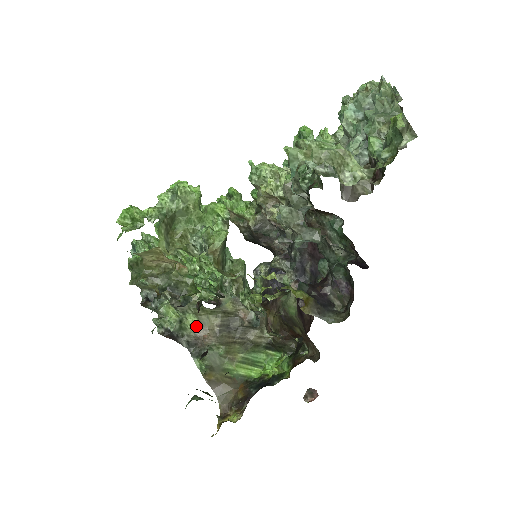
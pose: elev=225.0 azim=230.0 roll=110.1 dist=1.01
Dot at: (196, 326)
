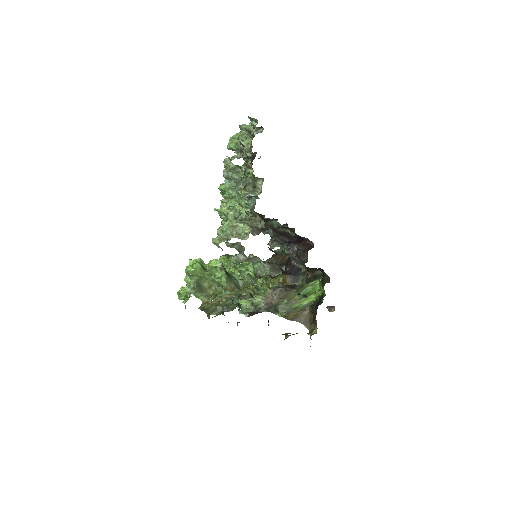
Dot at: (262, 299)
